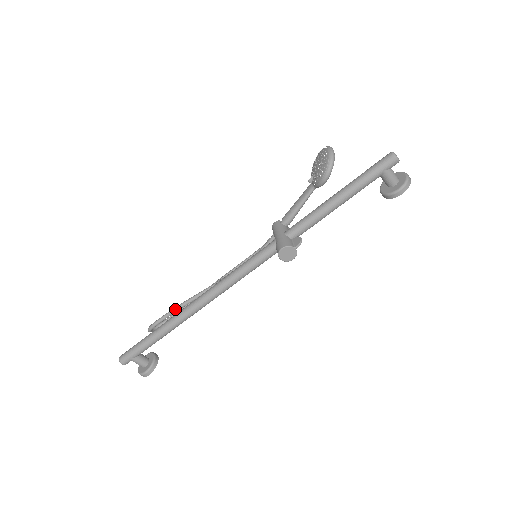
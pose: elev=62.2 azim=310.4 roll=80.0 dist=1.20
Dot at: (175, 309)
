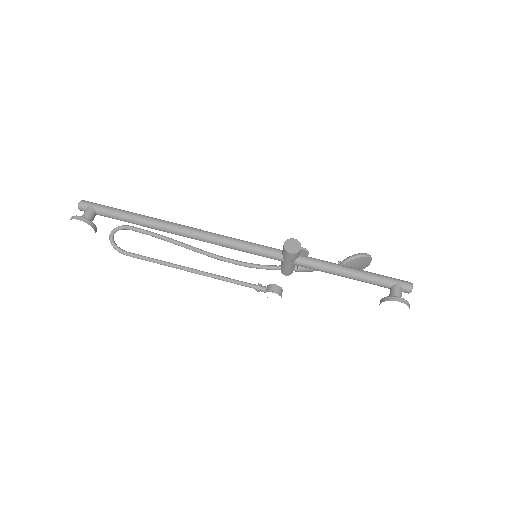
Dot at: (156, 233)
